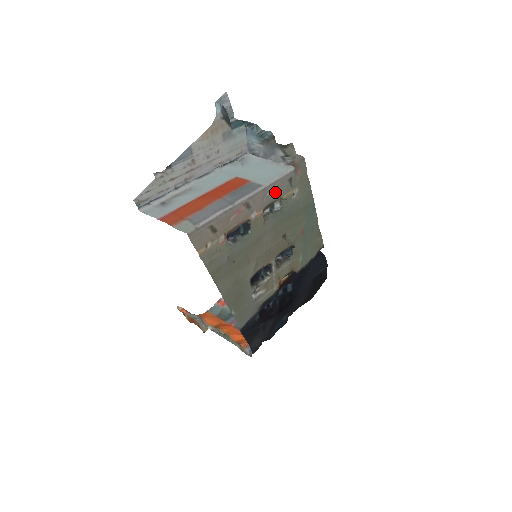
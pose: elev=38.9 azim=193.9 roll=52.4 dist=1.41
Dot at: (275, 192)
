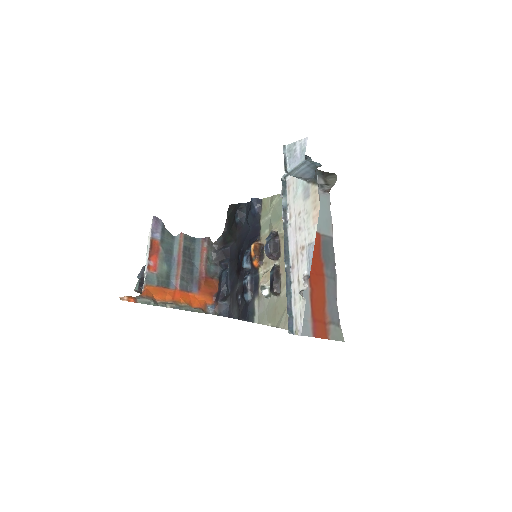
Dot at: occluded
